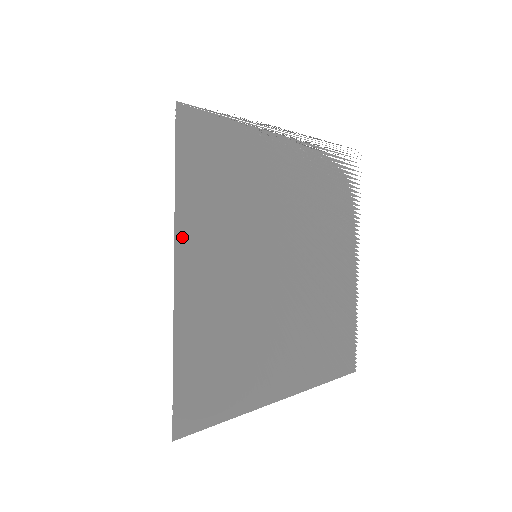
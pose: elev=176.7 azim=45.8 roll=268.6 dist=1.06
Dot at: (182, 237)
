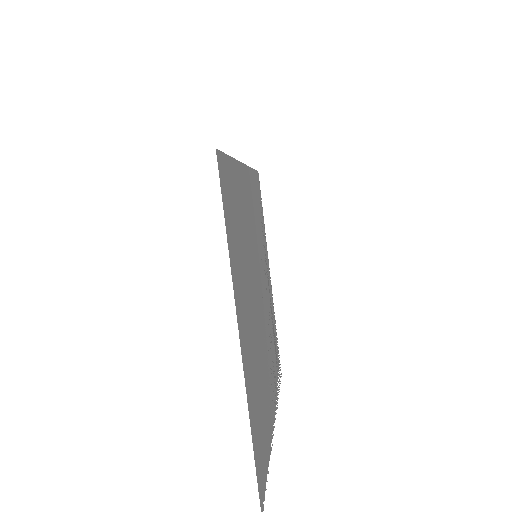
Dot at: occluded
